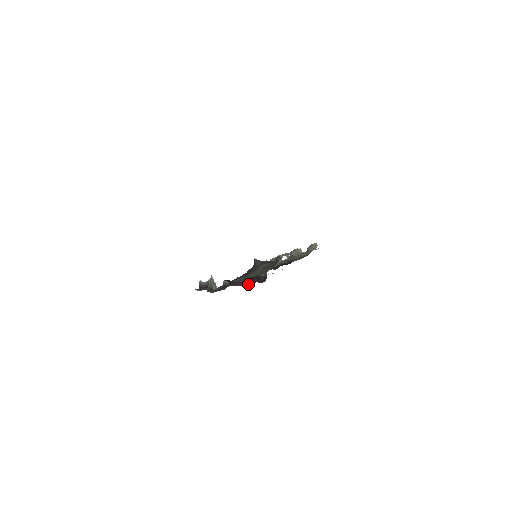
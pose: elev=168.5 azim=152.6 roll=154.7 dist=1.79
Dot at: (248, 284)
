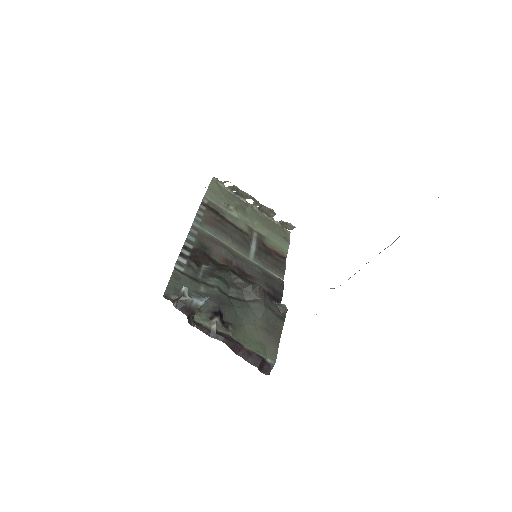
Dot at: (246, 360)
